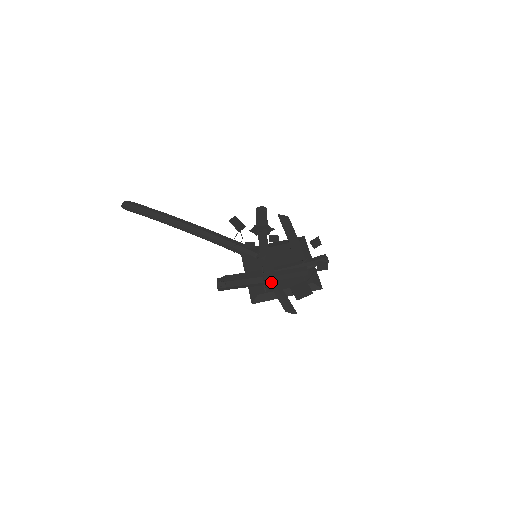
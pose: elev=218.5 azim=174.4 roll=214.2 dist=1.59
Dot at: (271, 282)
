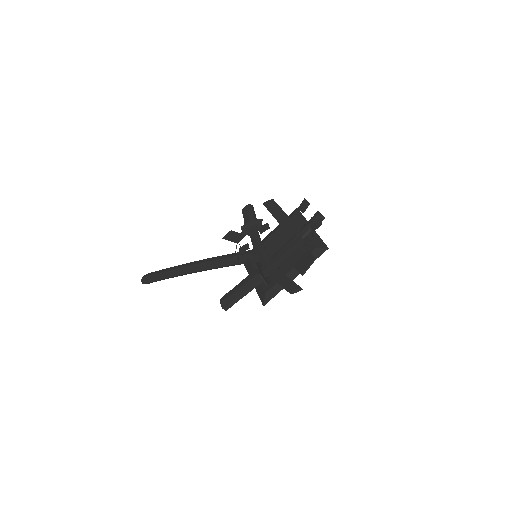
Dot at: (270, 272)
